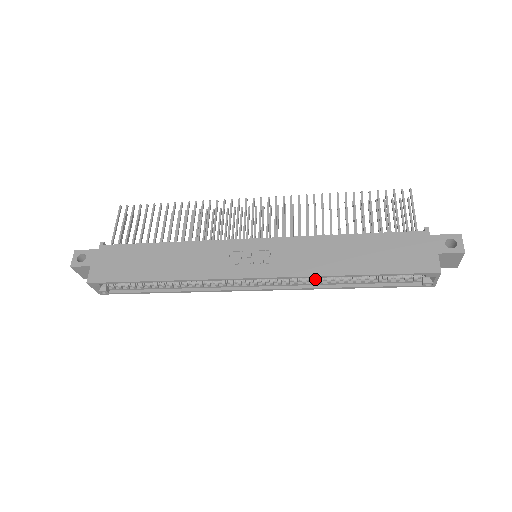
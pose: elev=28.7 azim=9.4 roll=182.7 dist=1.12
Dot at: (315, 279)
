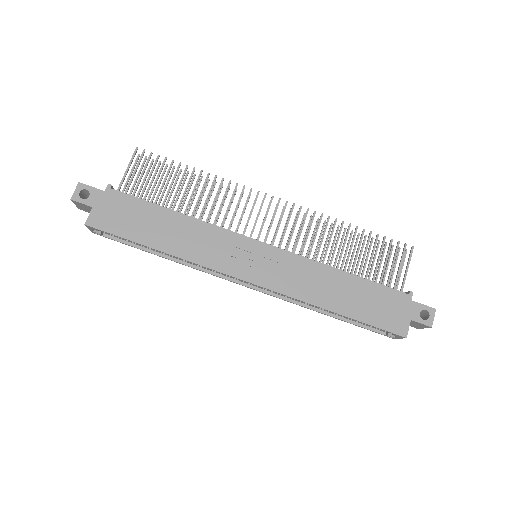
Dot at: occluded
